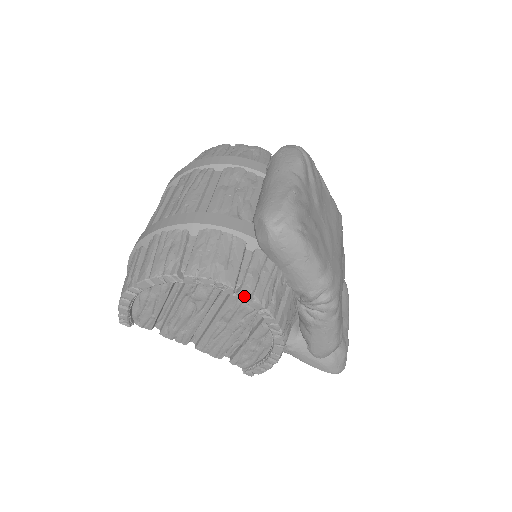
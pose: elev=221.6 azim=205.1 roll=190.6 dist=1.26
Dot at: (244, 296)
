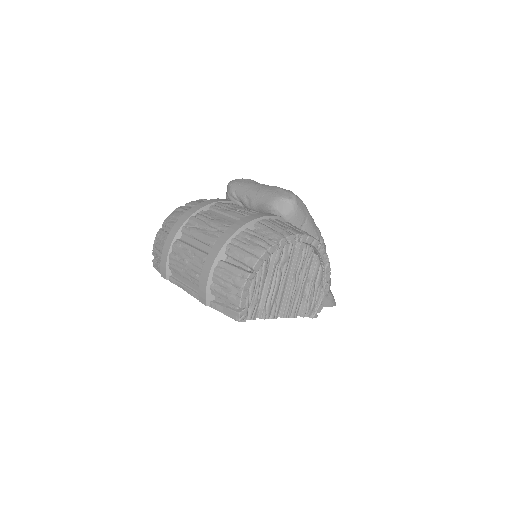
Dot at: (310, 238)
